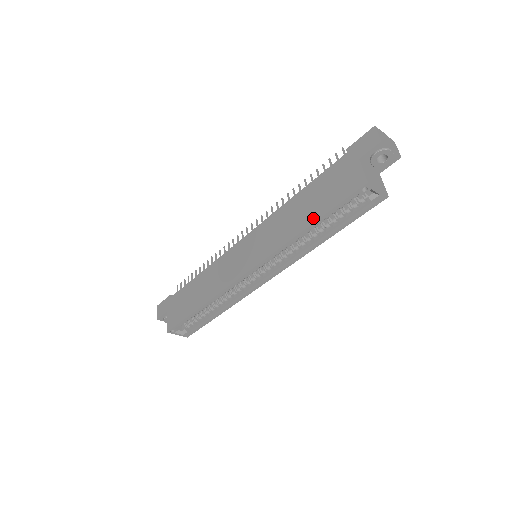
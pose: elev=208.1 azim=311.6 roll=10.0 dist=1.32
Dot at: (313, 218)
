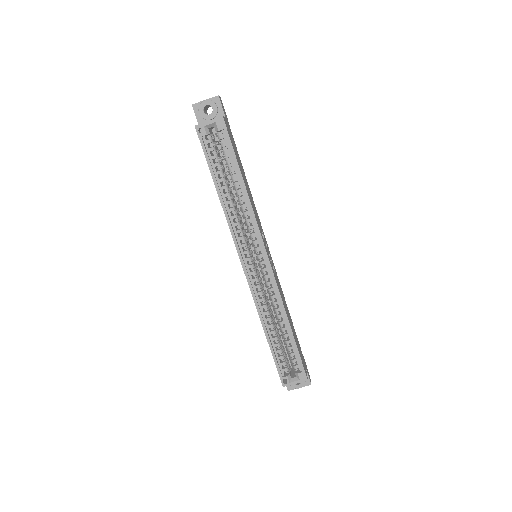
Dot at: (214, 183)
